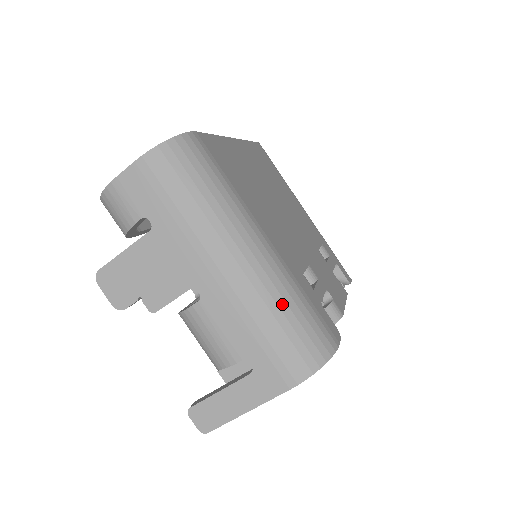
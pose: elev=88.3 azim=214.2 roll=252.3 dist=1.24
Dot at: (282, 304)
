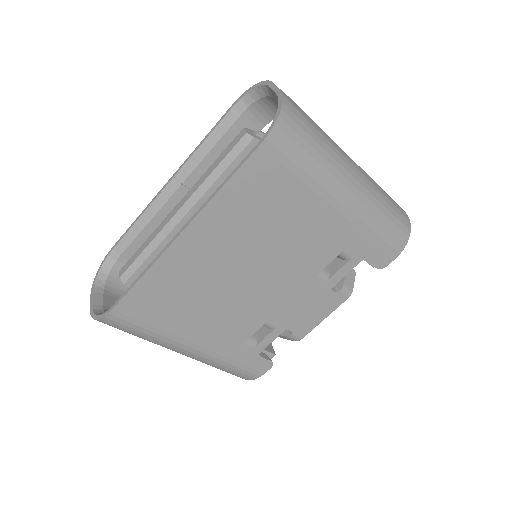
Dot at: (212, 366)
